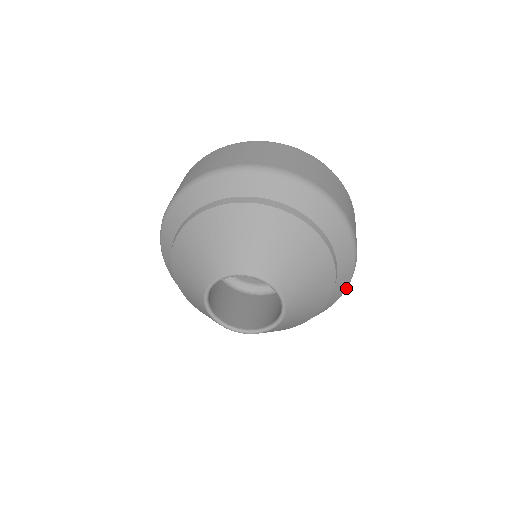
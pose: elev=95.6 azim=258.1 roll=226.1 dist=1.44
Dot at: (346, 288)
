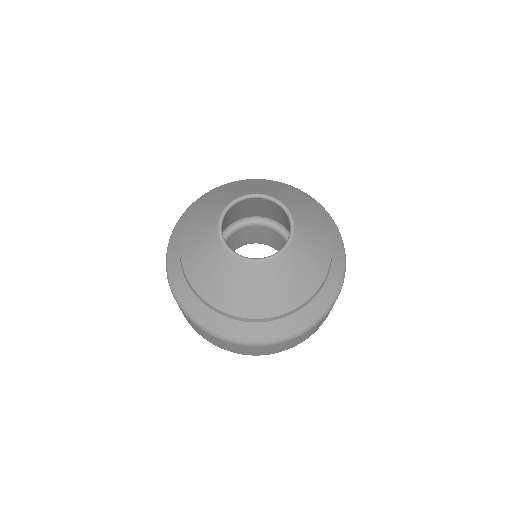
Dot at: (345, 264)
